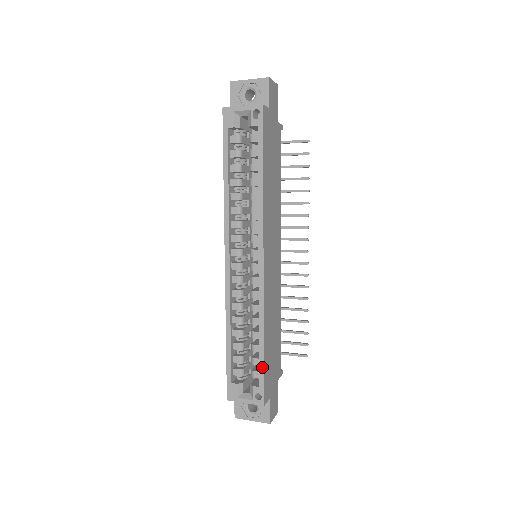
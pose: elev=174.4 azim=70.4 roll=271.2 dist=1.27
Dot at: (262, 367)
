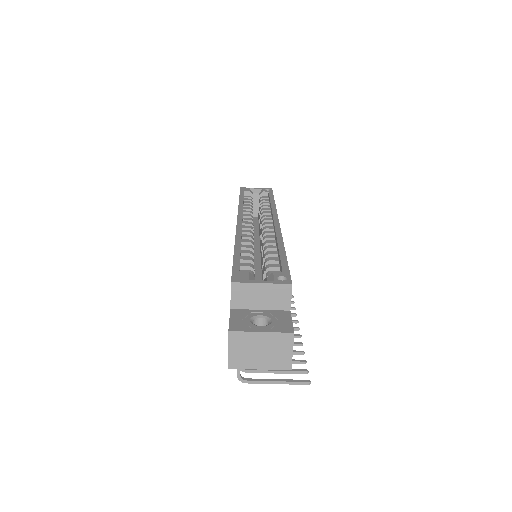
Dot at: (285, 261)
